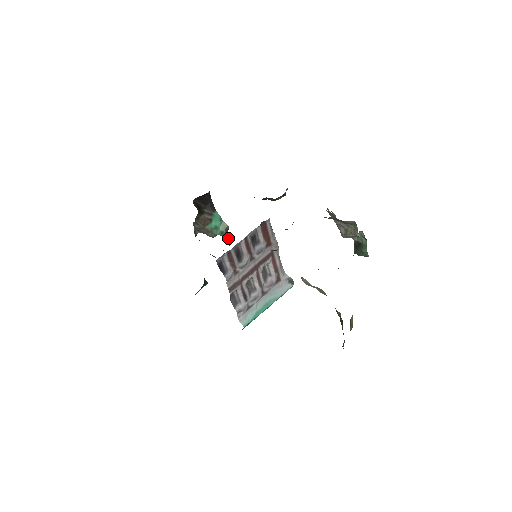
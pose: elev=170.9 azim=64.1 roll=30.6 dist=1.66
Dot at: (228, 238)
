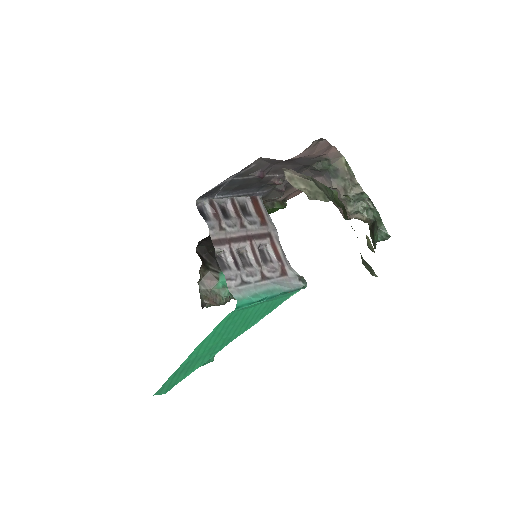
Dot at: occluded
